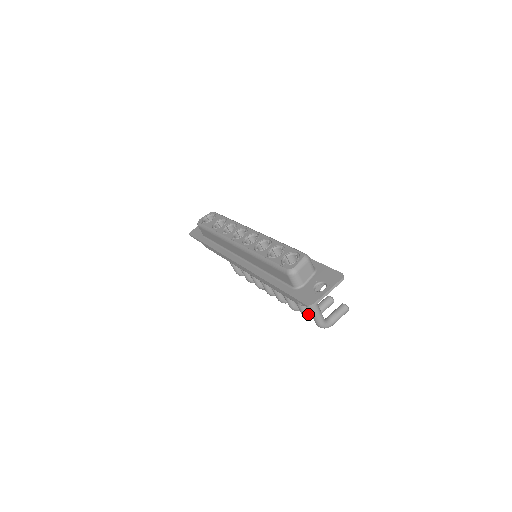
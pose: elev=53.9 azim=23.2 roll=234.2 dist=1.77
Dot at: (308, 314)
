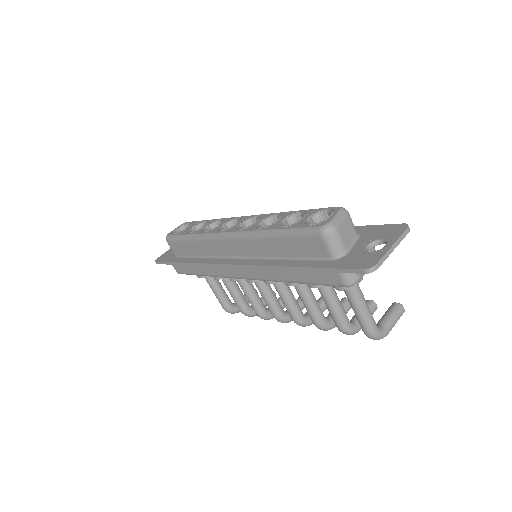
Dot at: (347, 324)
